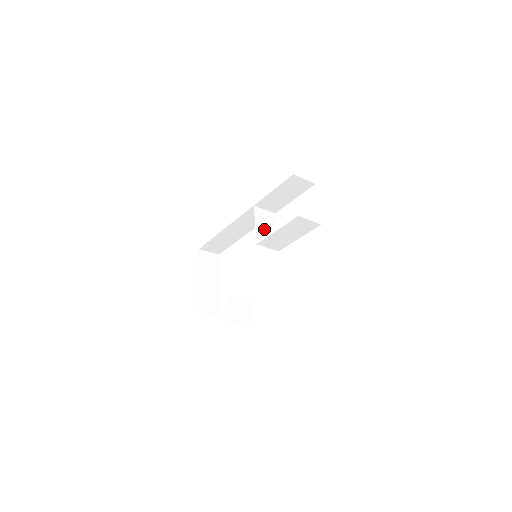
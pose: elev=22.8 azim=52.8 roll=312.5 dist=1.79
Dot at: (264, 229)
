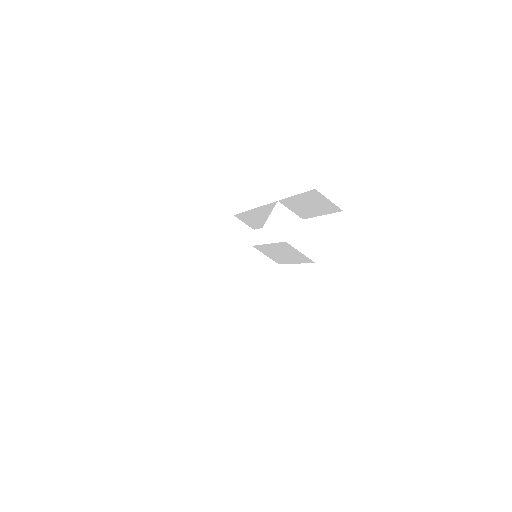
Dot at: (275, 232)
